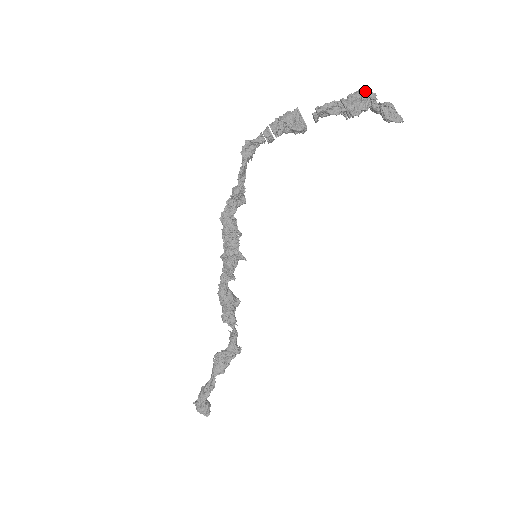
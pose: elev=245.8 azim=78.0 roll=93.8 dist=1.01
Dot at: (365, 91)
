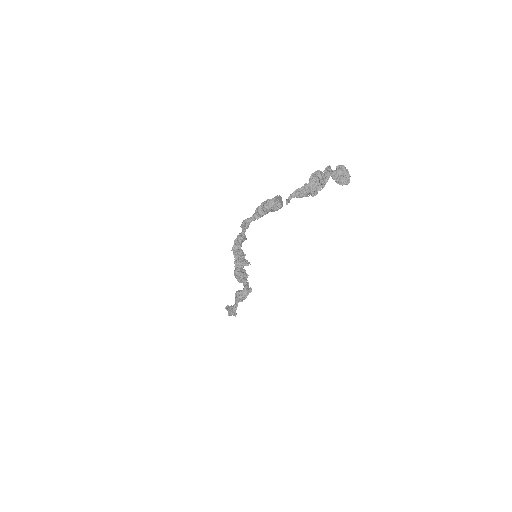
Dot at: (322, 174)
